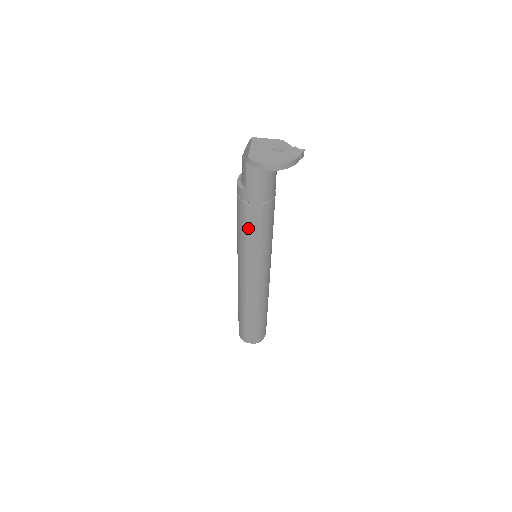
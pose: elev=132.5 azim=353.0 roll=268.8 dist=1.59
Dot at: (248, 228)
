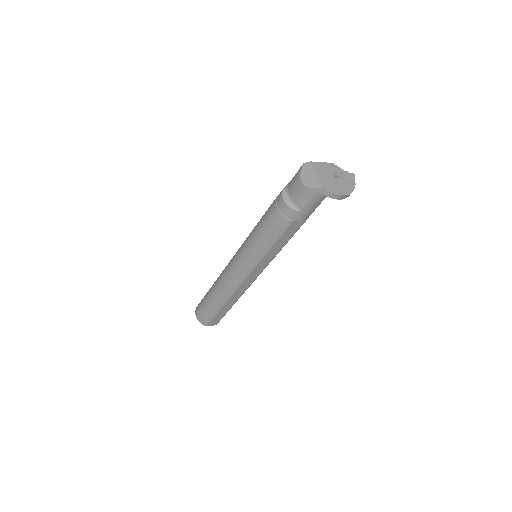
Dot at: (279, 240)
